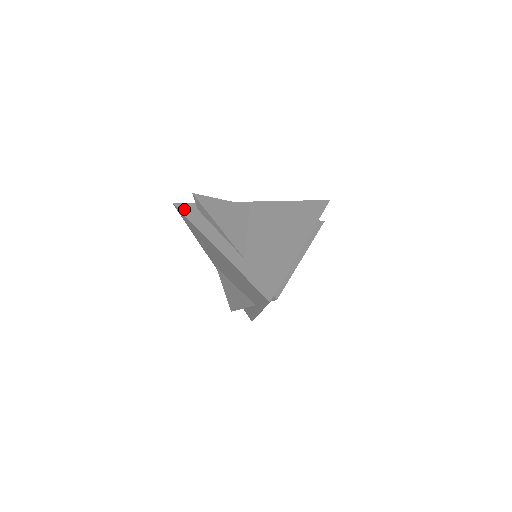
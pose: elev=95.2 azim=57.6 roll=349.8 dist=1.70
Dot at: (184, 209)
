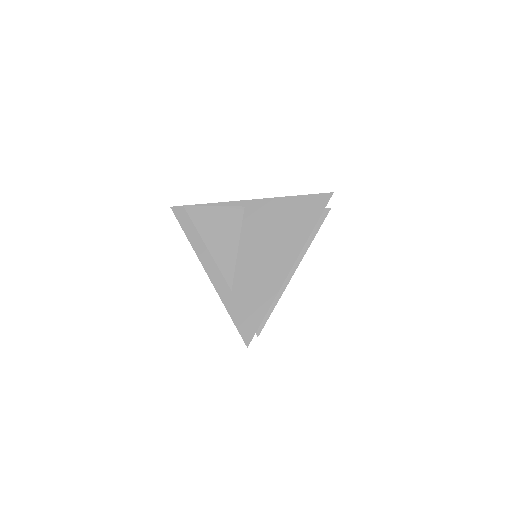
Dot at: (180, 216)
